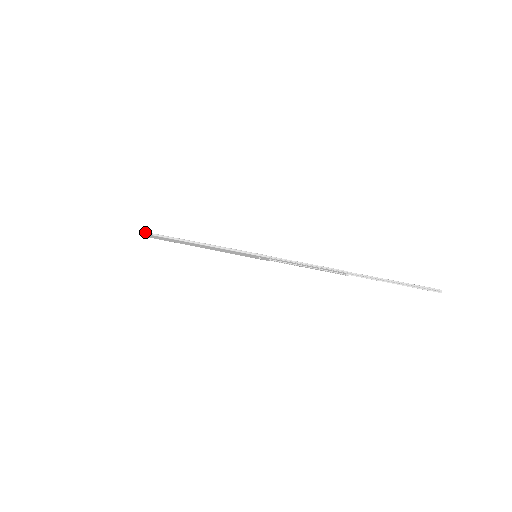
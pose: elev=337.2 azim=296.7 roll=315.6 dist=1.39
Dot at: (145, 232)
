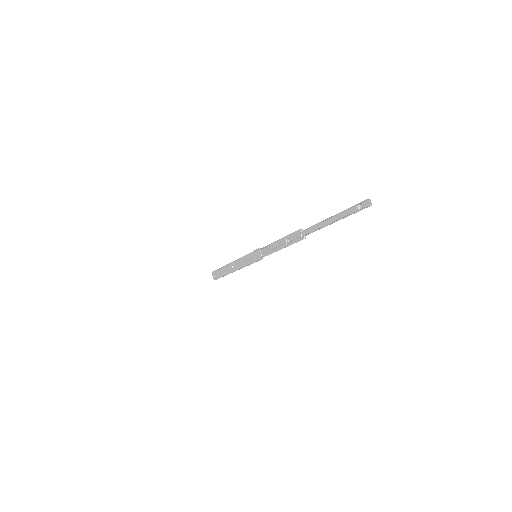
Dot at: (214, 271)
